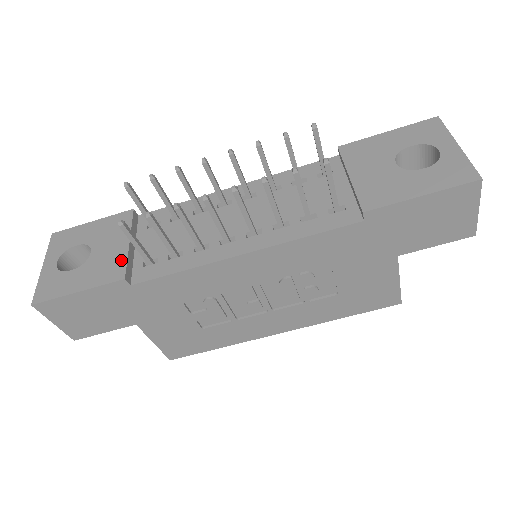
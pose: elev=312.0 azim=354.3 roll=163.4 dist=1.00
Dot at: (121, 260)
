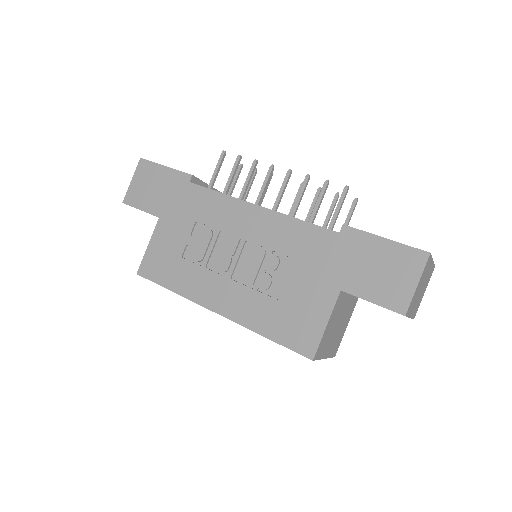
Dot at: (199, 179)
